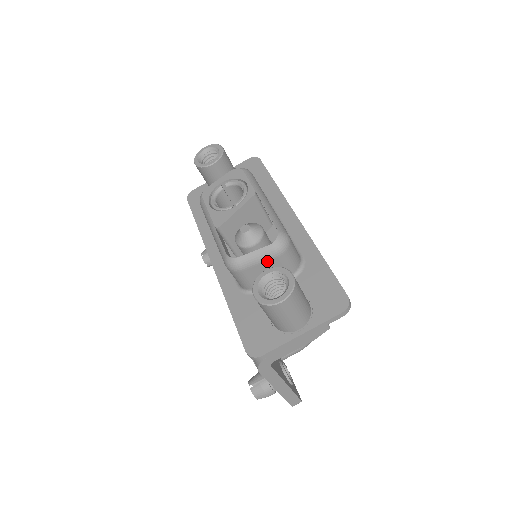
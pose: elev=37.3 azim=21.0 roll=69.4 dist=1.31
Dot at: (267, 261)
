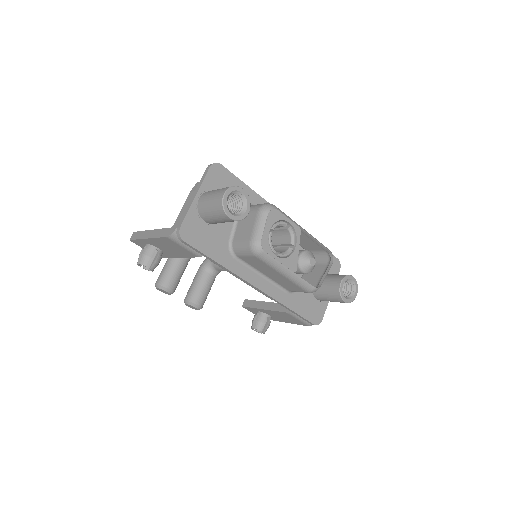
Dot at: occluded
